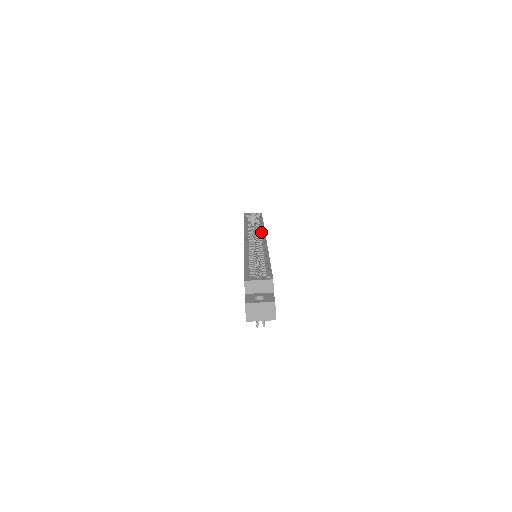
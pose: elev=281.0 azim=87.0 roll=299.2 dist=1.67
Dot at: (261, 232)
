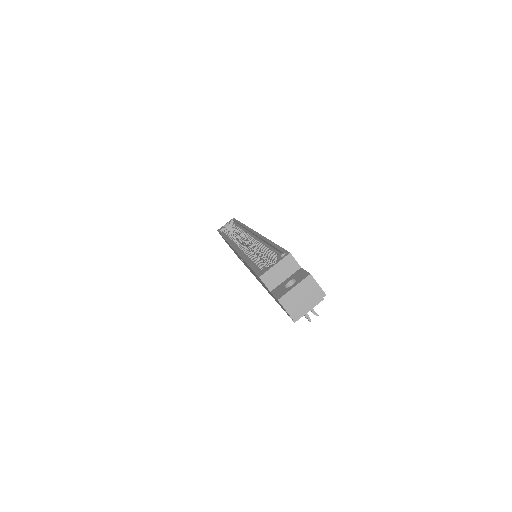
Dot at: (244, 231)
